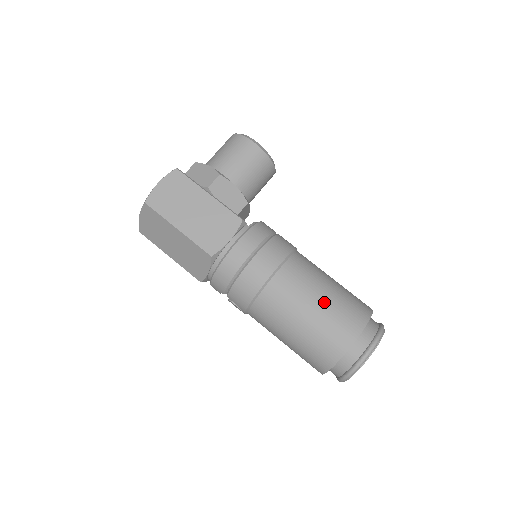
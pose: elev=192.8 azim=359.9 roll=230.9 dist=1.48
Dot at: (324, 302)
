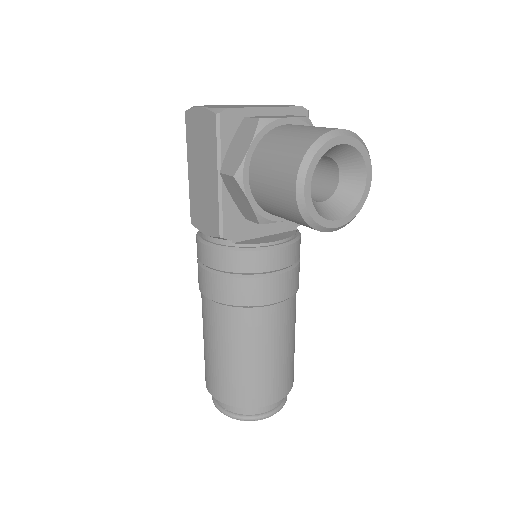
Dot at: (216, 357)
